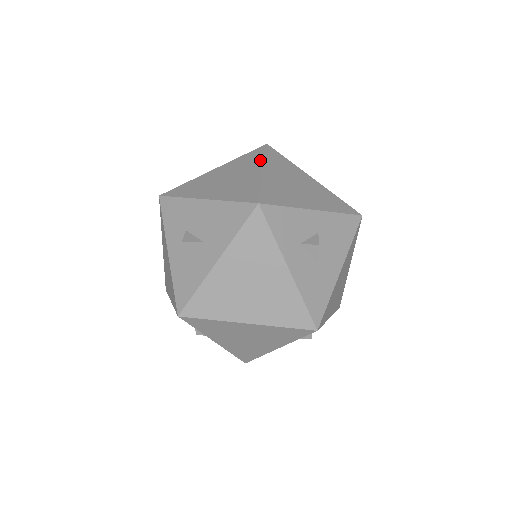
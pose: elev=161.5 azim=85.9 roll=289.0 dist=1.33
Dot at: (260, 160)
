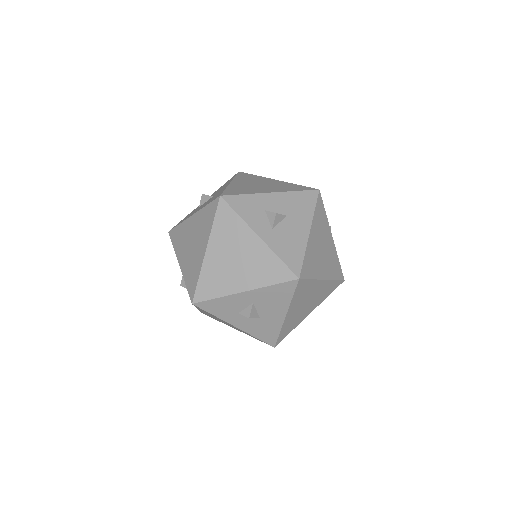
Dot at: (209, 229)
